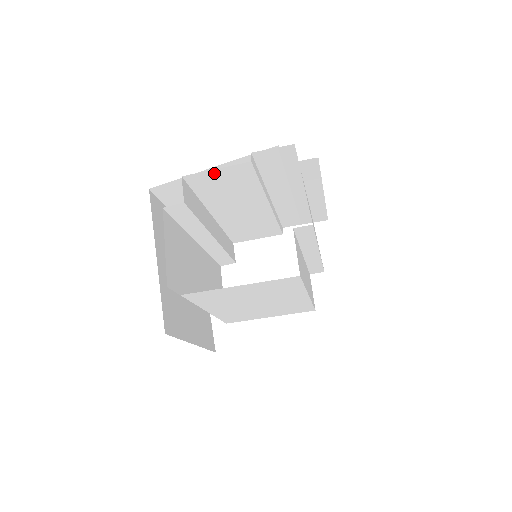
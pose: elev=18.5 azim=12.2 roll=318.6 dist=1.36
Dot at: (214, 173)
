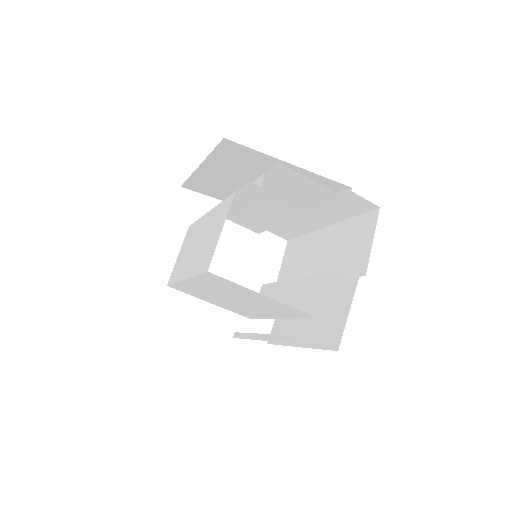
Dot at: (304, 180)
